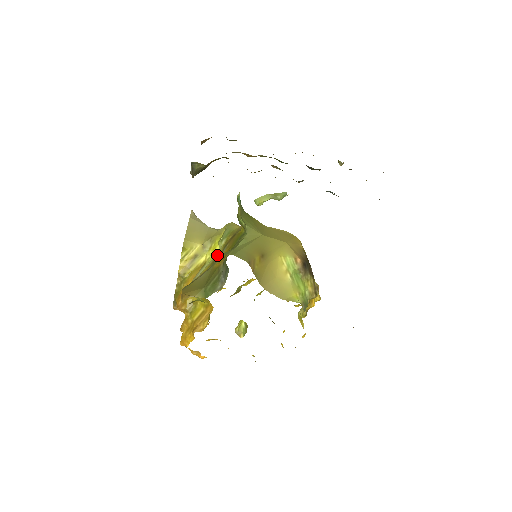
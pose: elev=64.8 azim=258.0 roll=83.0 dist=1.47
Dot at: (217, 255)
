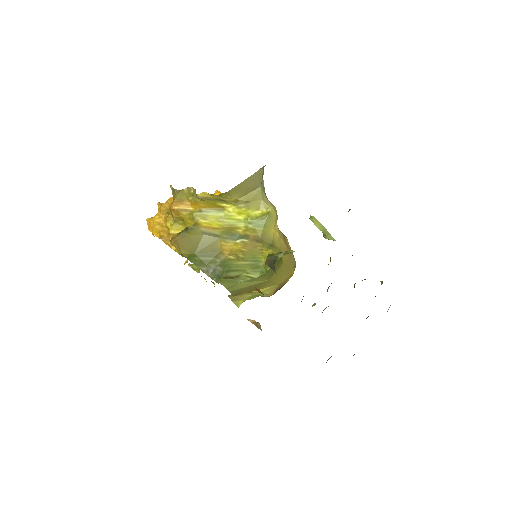
Dot at: (234, 229)
